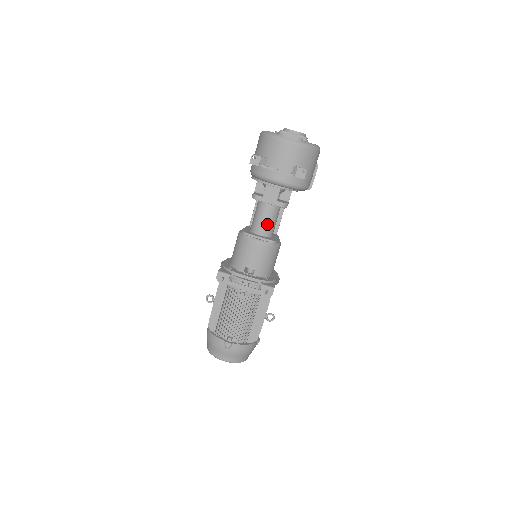
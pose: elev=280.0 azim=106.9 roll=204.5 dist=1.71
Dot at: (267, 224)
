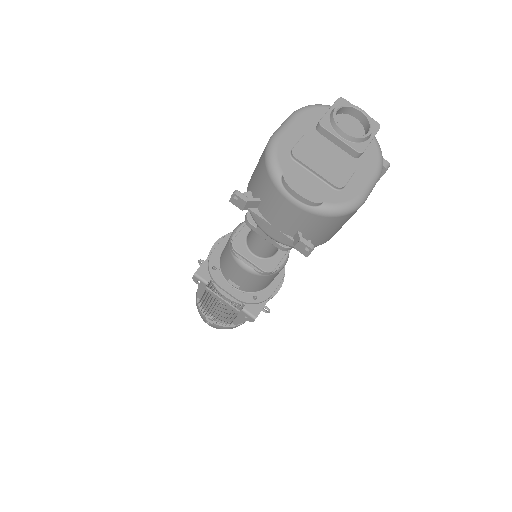
Dot at: (264, 249)
